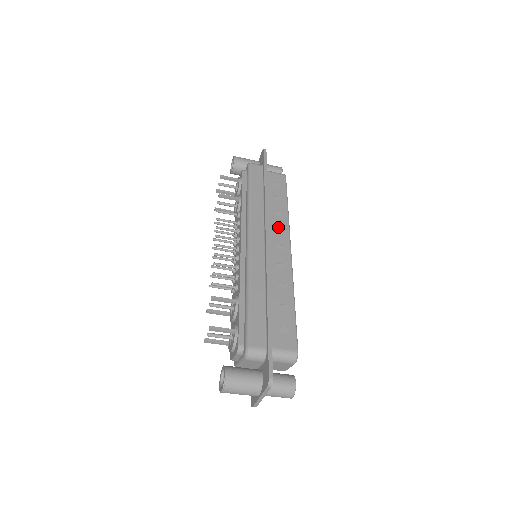
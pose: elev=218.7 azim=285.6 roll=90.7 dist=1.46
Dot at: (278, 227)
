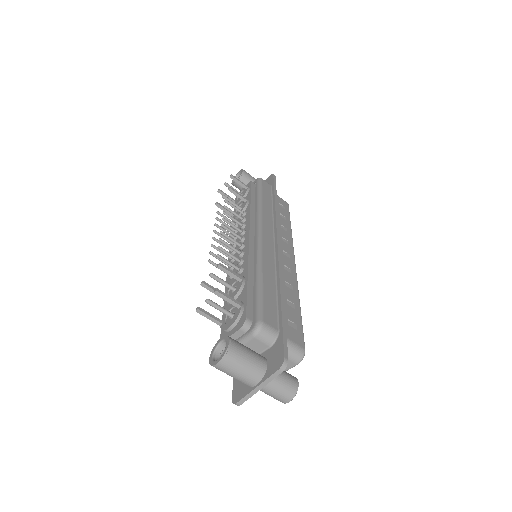
Dot at: (284, 237)
